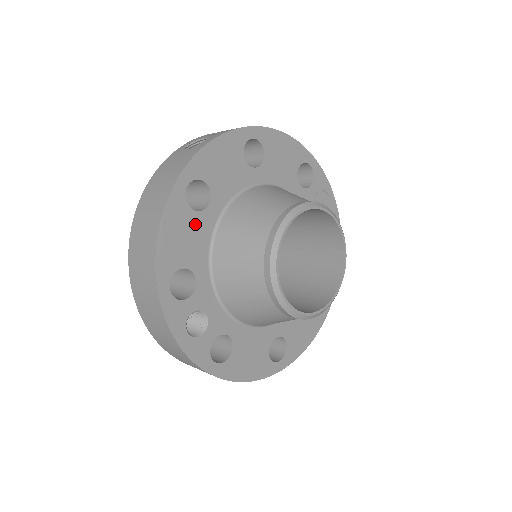
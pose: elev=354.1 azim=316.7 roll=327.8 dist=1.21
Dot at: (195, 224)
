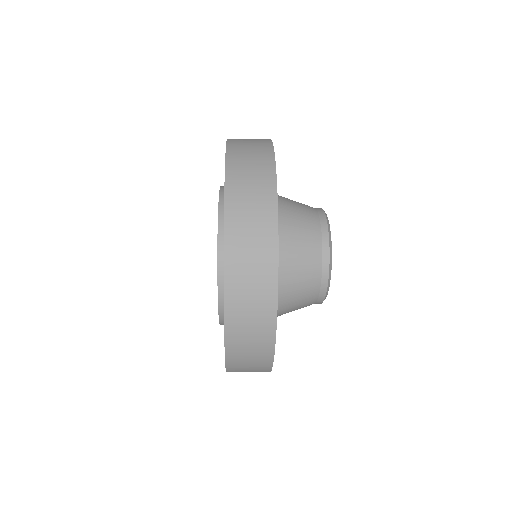
Dot at: occluded
